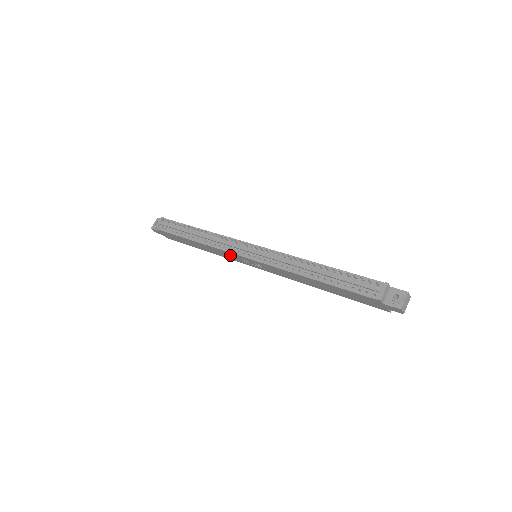
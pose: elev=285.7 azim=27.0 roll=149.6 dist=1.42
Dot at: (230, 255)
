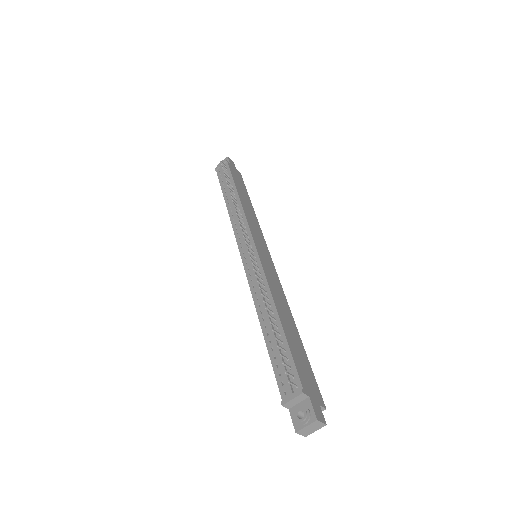
Dot at: occluded
